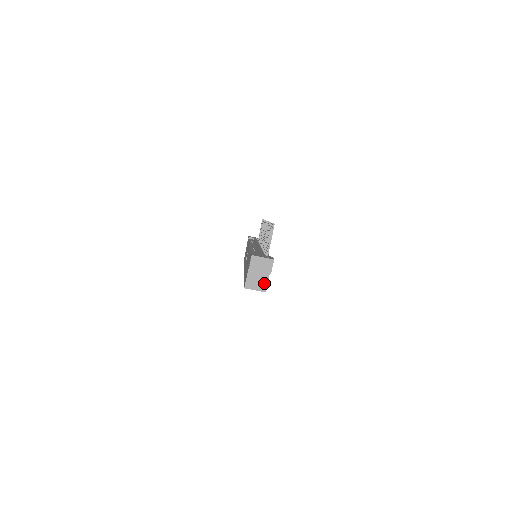
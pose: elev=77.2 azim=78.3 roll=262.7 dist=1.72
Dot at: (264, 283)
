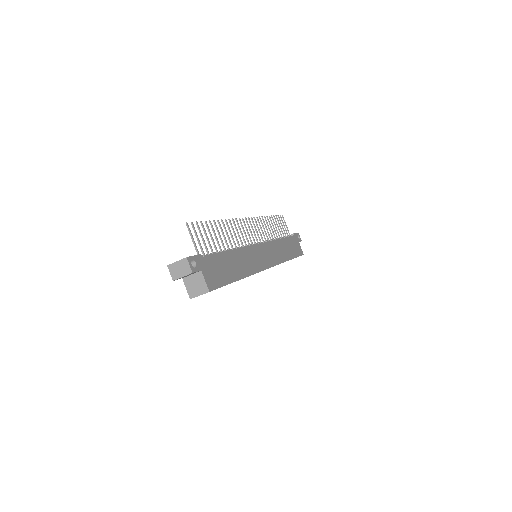
Dot at: (203, 284)
